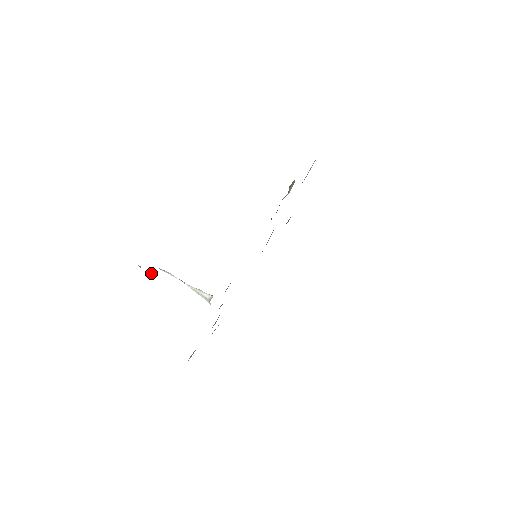
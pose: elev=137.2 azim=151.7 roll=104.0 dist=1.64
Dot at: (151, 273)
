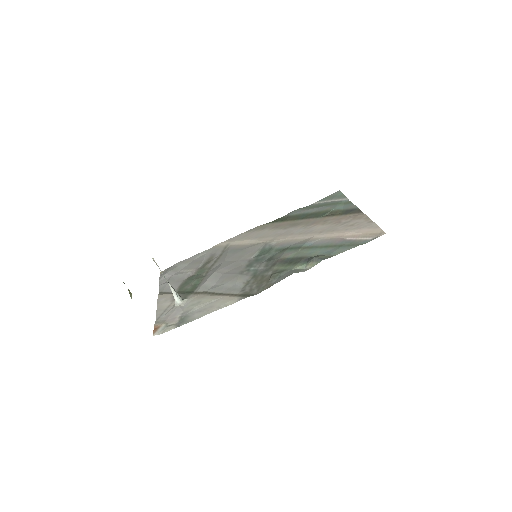
Dot at: (130, 293)
